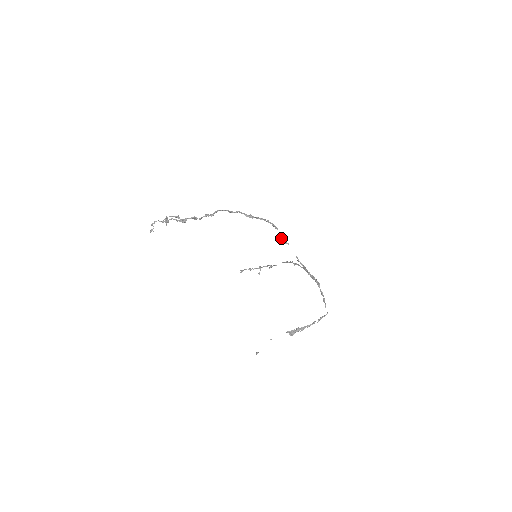
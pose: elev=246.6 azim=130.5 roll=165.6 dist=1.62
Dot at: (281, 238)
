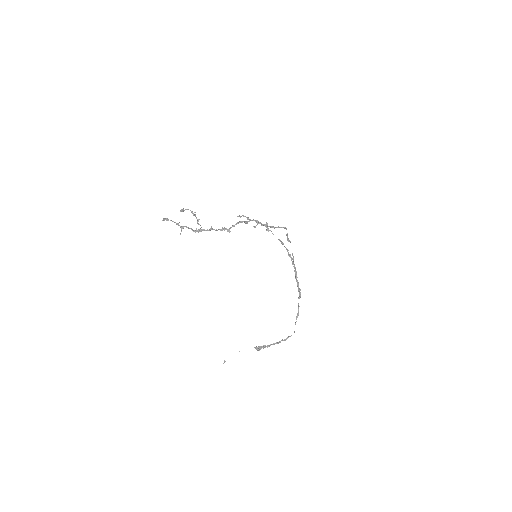
Dot at: (287, 236)
